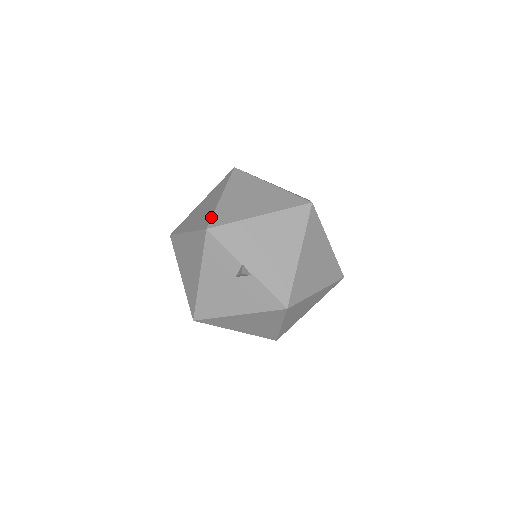
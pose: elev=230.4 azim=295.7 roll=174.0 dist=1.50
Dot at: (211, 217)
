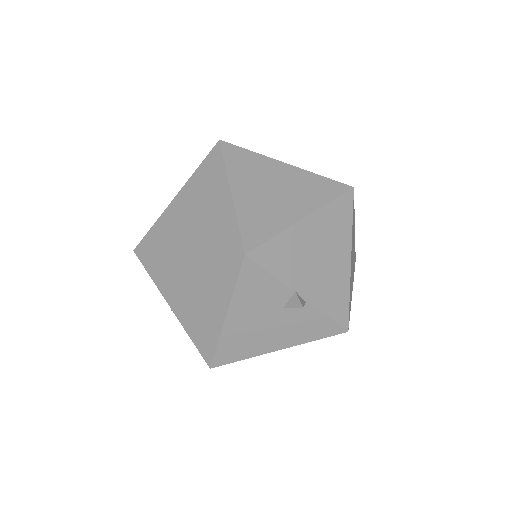
Dot at: (239, 232)
